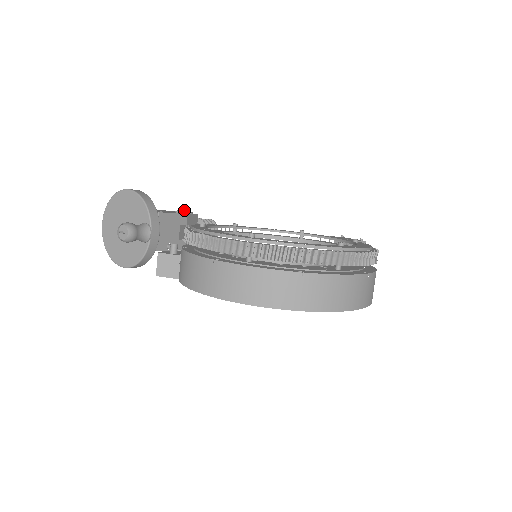
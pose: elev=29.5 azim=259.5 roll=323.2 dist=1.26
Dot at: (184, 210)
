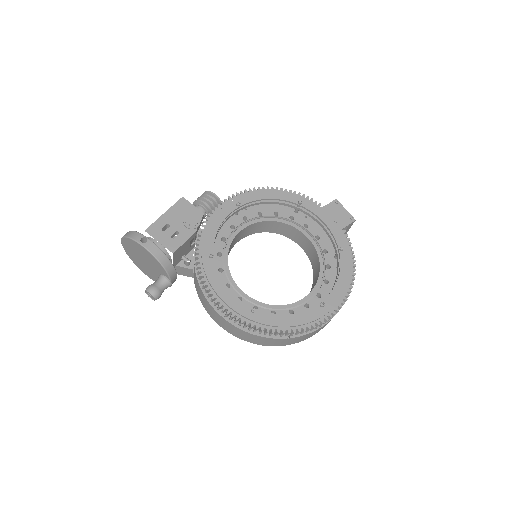
Dot at: (192, 225)
